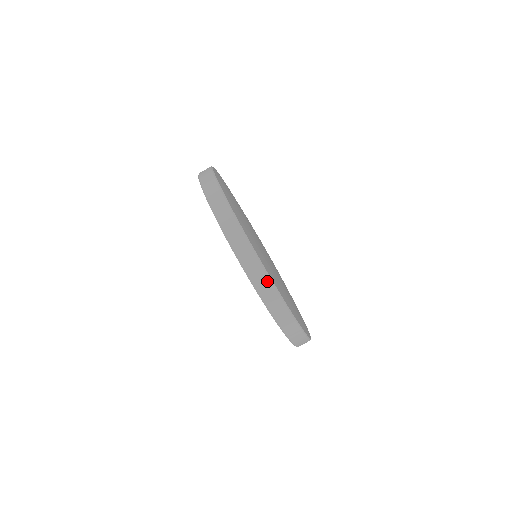
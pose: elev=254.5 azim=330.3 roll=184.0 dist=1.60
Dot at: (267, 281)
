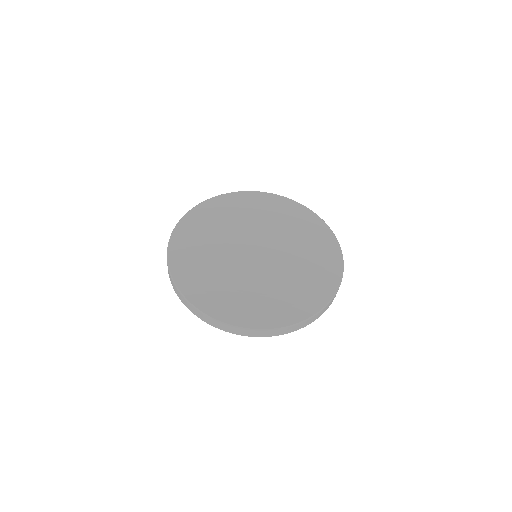
Dot at: (248, 331)
